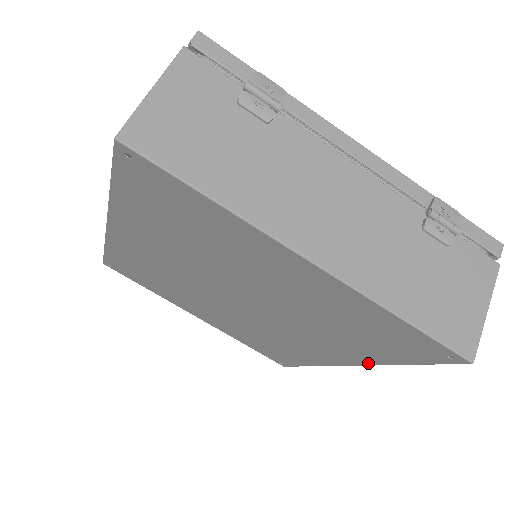
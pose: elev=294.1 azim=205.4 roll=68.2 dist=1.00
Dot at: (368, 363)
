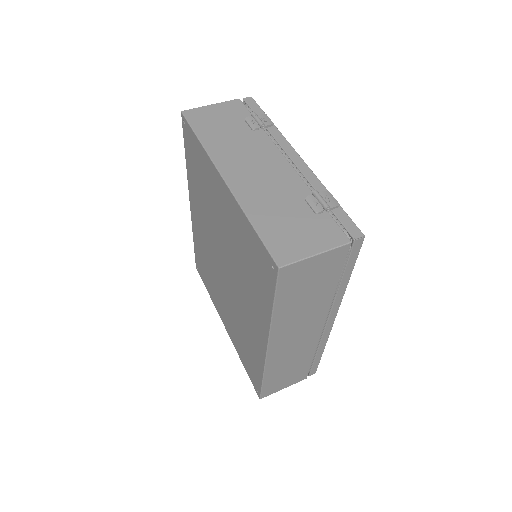
Dot at: (268, 328)
